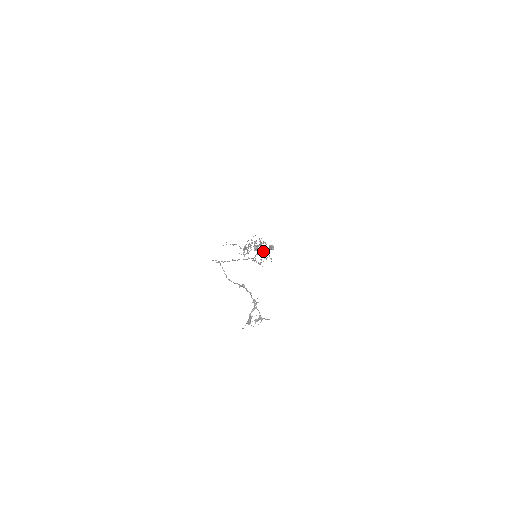
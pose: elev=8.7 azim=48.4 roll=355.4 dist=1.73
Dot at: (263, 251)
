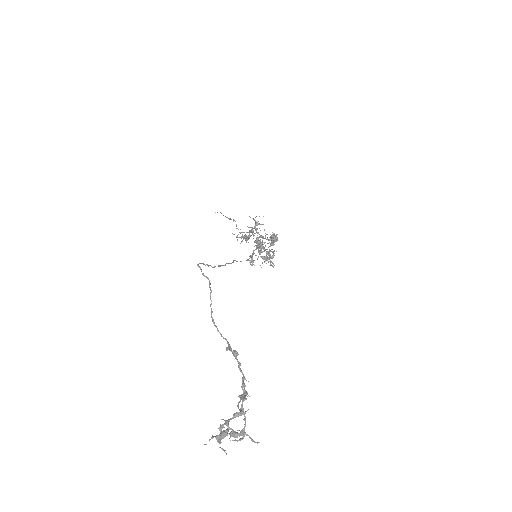
Dot at: occluded
